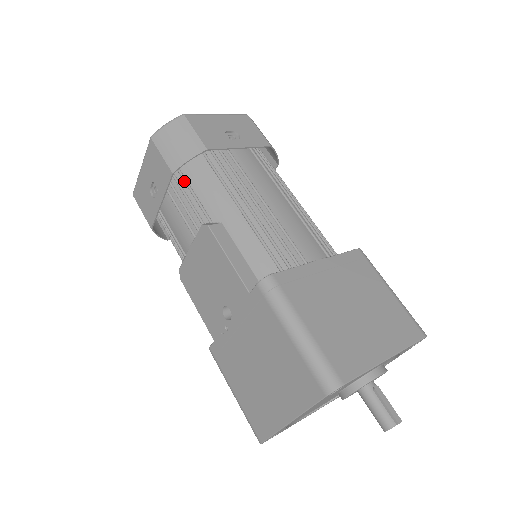
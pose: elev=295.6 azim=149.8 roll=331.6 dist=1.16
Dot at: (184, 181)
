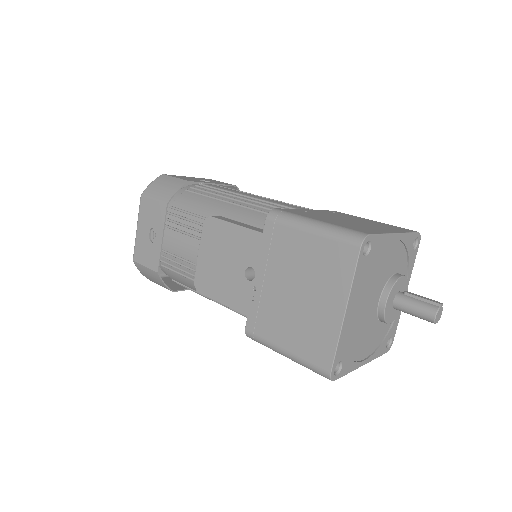
Dot at: (177, 210)
